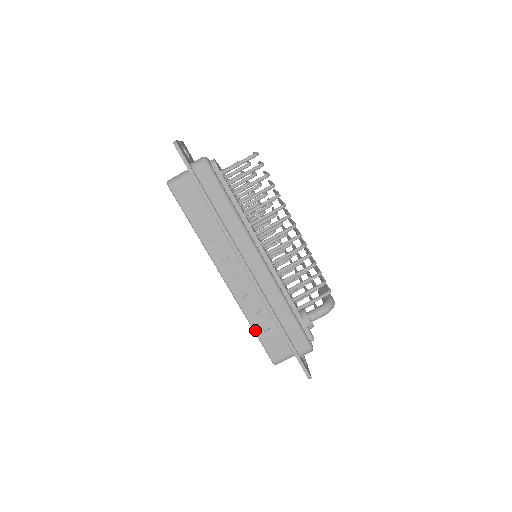
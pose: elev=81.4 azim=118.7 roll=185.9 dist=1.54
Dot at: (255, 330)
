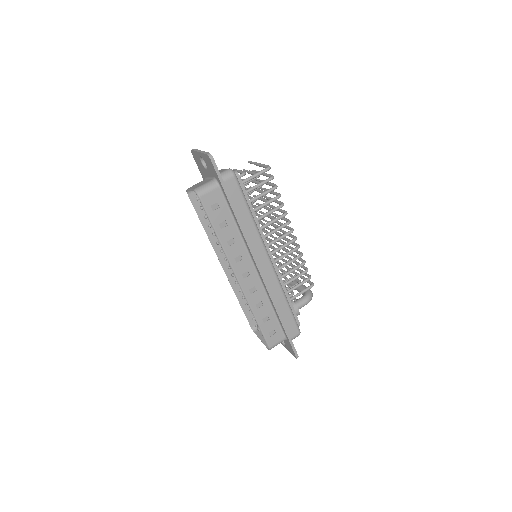
Dot at: (258, 321)
